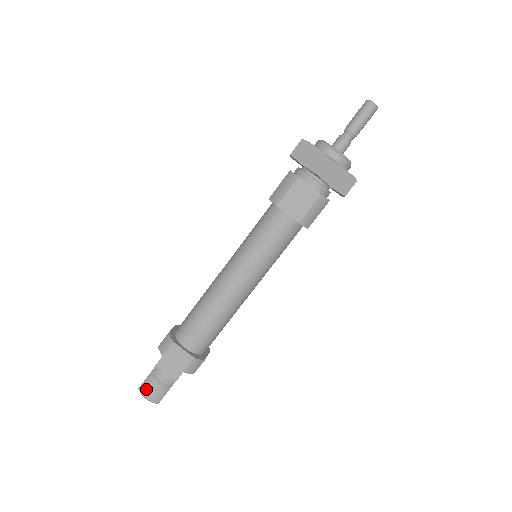
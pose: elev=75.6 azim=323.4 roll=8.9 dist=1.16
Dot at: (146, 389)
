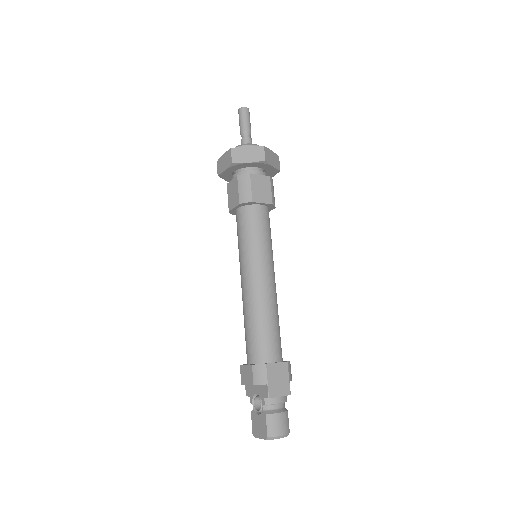
Dot at: (275, 429)
